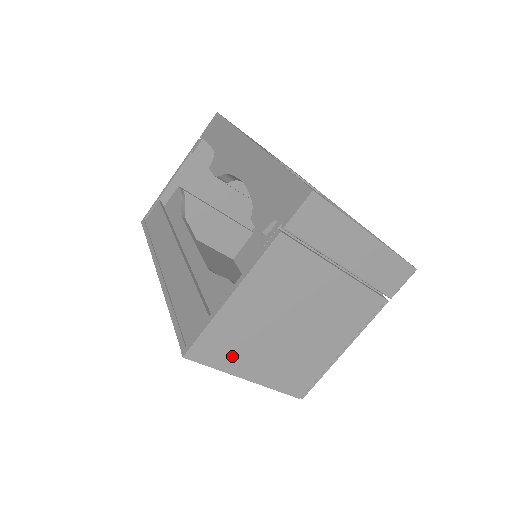
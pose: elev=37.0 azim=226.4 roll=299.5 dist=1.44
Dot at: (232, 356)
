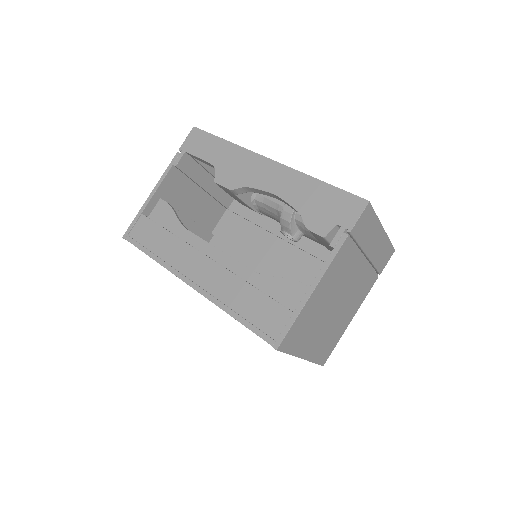
Dot at: (301, 341)
